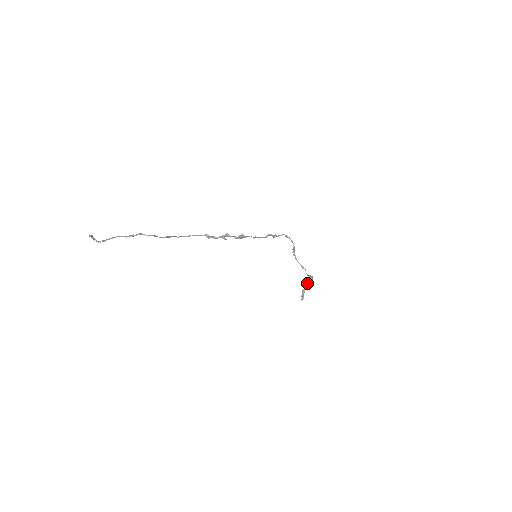
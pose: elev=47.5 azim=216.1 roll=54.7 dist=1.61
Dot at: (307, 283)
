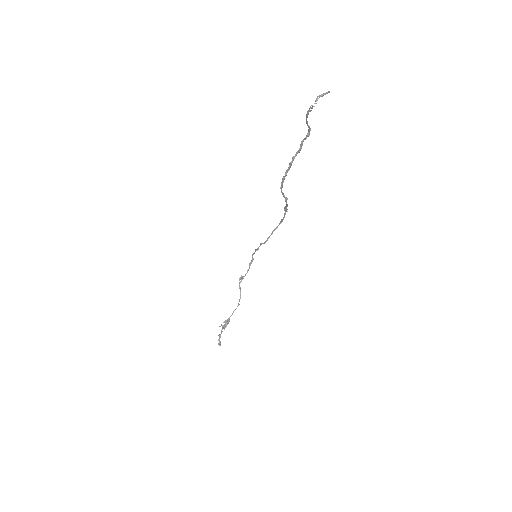
Dot at: (225, 327)
